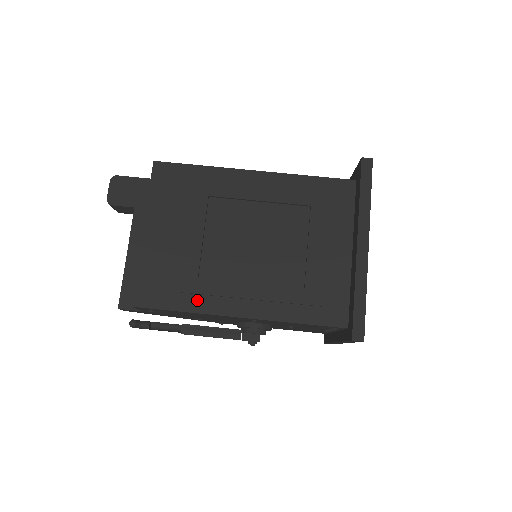
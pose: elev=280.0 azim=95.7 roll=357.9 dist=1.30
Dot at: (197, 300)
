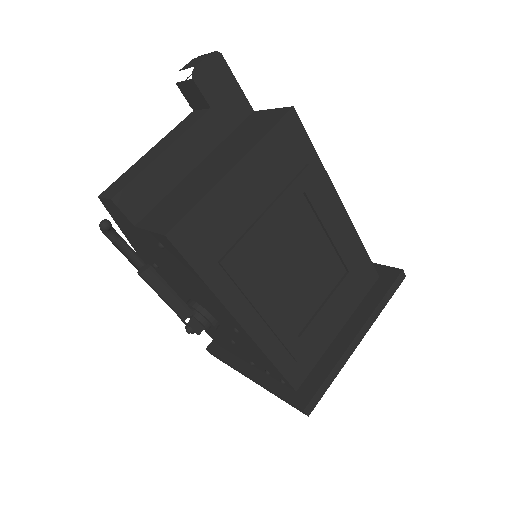
Dot at: (224, 282)
